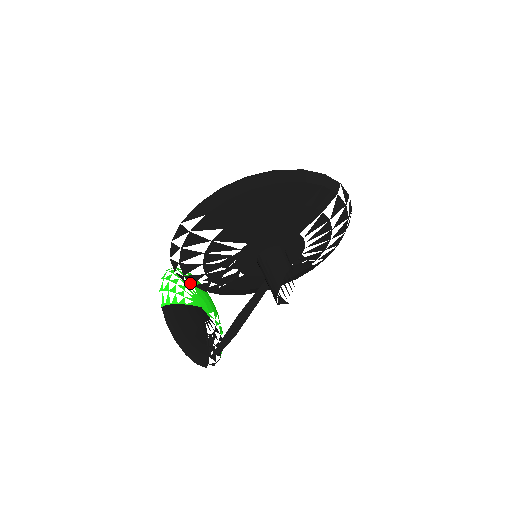
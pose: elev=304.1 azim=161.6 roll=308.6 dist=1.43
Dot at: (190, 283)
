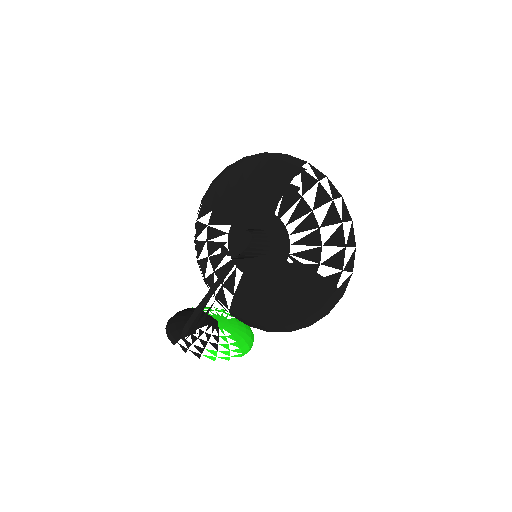
Dot at: (231, 316)
